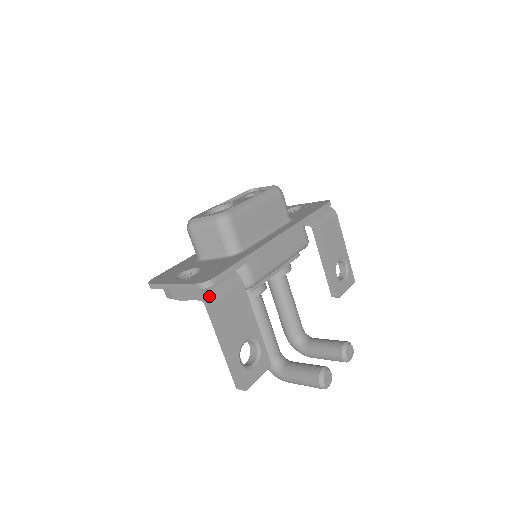
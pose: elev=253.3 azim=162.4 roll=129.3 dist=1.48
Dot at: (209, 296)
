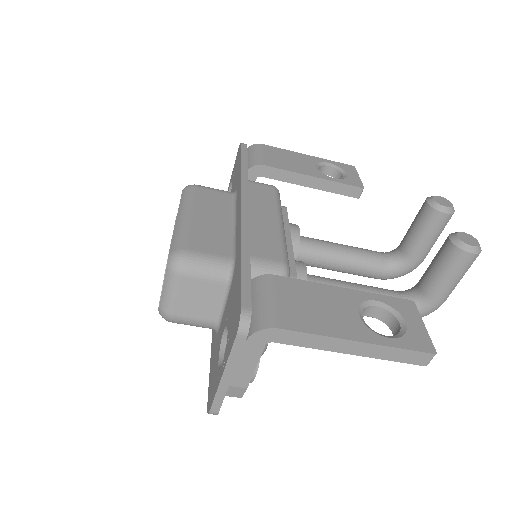
Dot at: (264, 327)
